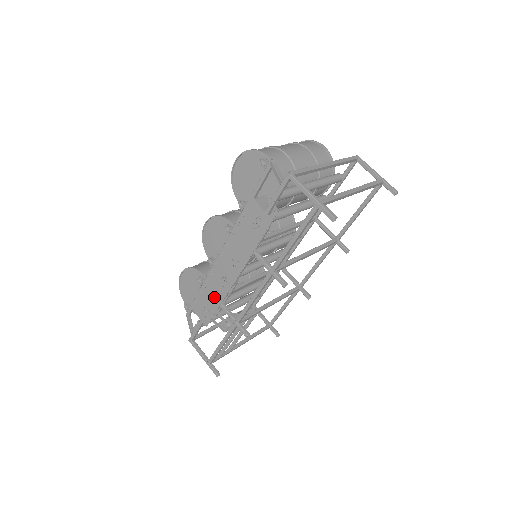
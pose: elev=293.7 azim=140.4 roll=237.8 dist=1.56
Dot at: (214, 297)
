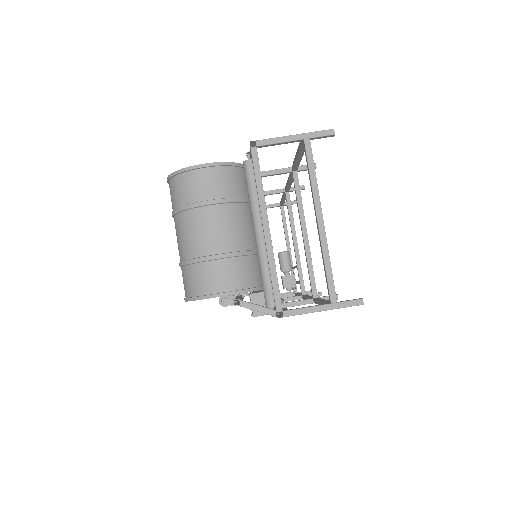
Dot at: occluded
